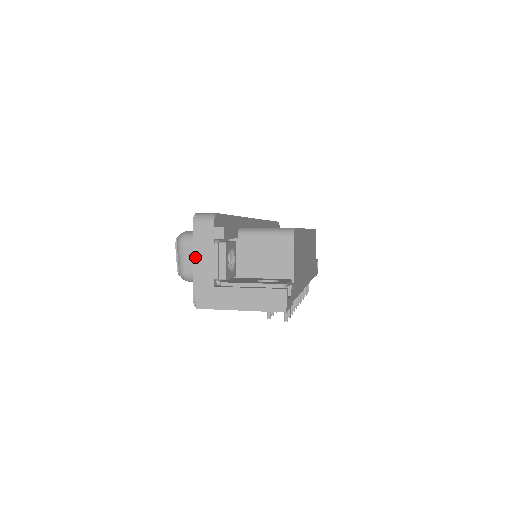
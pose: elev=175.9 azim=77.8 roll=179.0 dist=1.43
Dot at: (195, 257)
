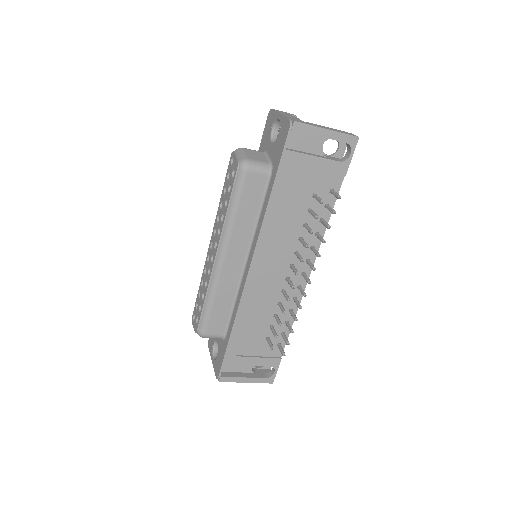
Dot at: (281, 113)
